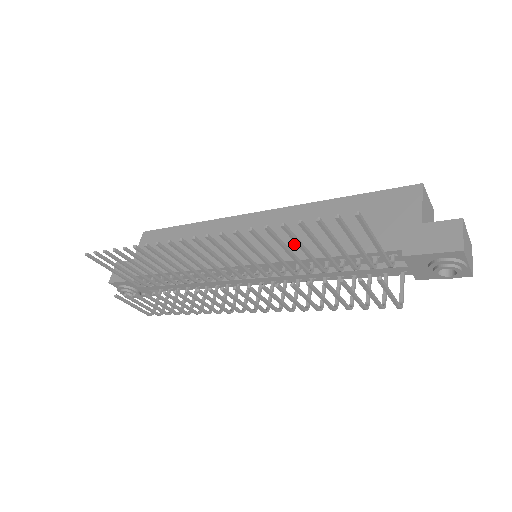
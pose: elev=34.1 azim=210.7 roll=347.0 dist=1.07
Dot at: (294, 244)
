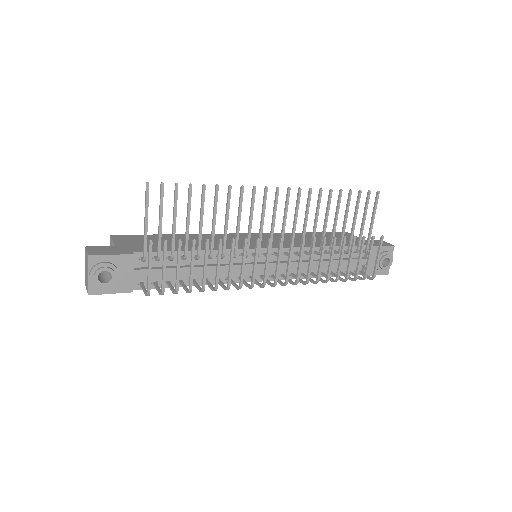
Dot at: (296, 243)
